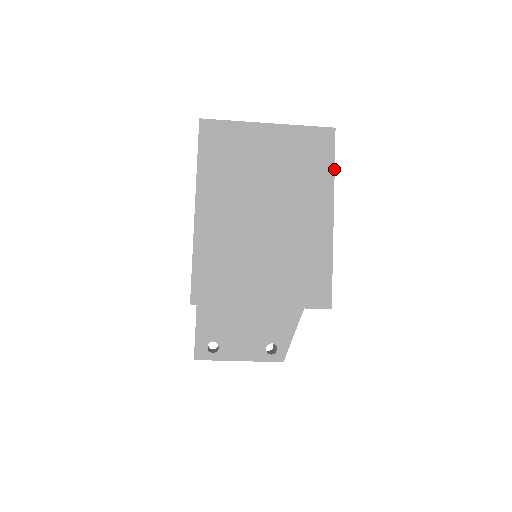
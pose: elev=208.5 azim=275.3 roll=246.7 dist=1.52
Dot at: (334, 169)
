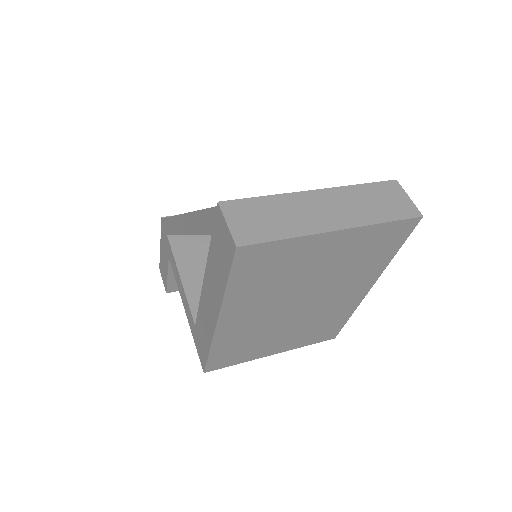
Dot at: (395, 254)
